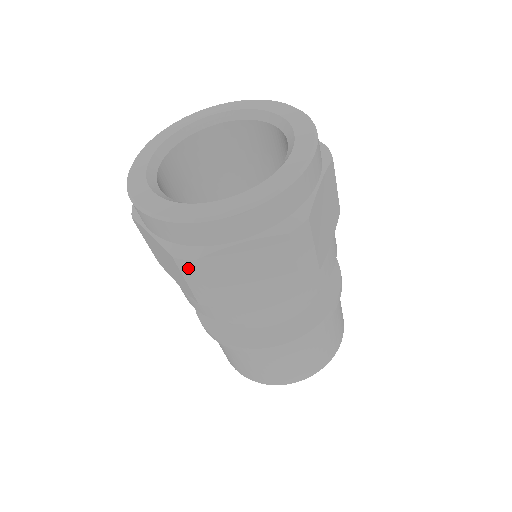
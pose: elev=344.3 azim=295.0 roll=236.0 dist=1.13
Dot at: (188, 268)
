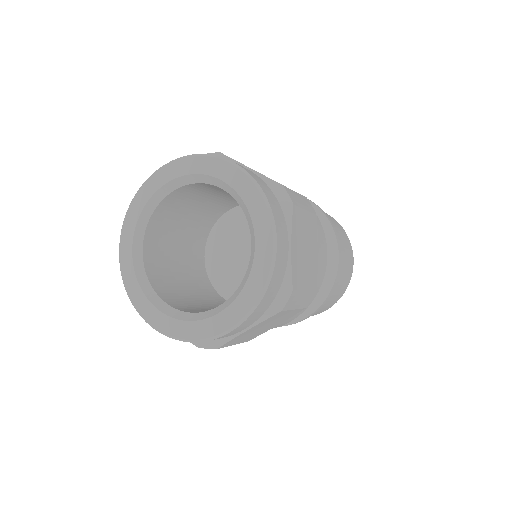
Dot at: occluded
